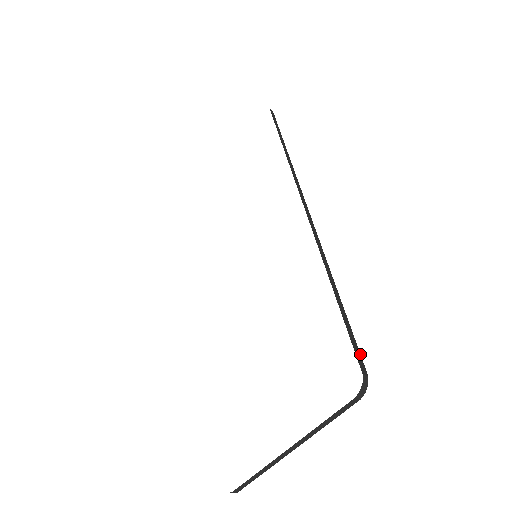
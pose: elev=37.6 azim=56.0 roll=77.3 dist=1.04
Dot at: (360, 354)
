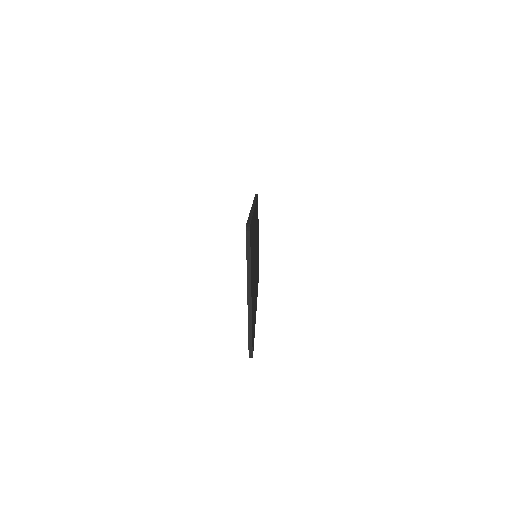
Dot at: occluded
